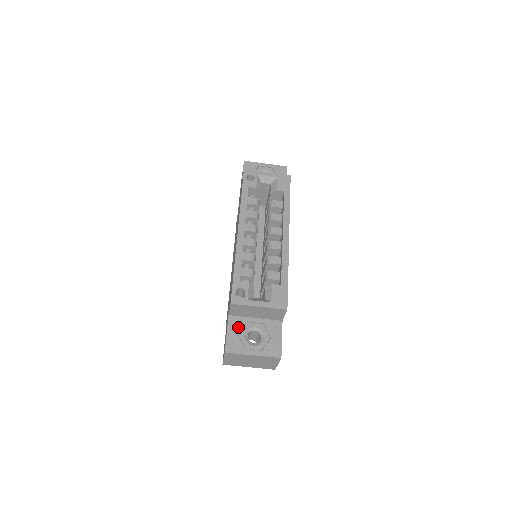
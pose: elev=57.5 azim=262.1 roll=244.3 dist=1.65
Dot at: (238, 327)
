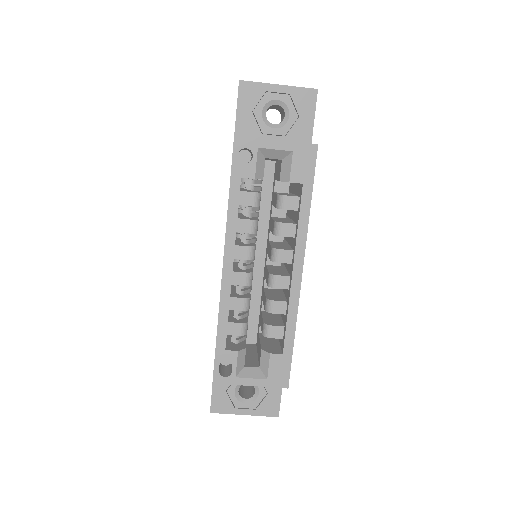
Dot at: occluded
